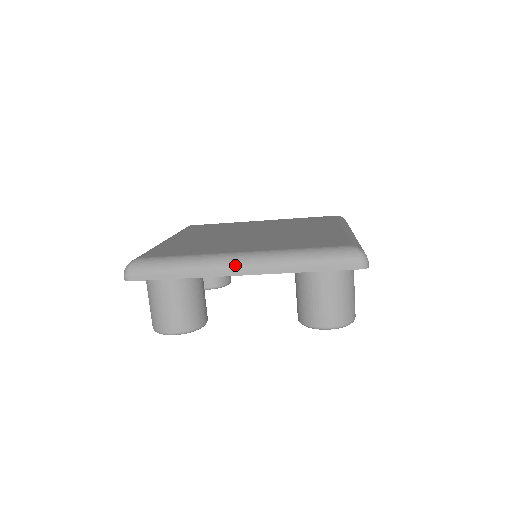
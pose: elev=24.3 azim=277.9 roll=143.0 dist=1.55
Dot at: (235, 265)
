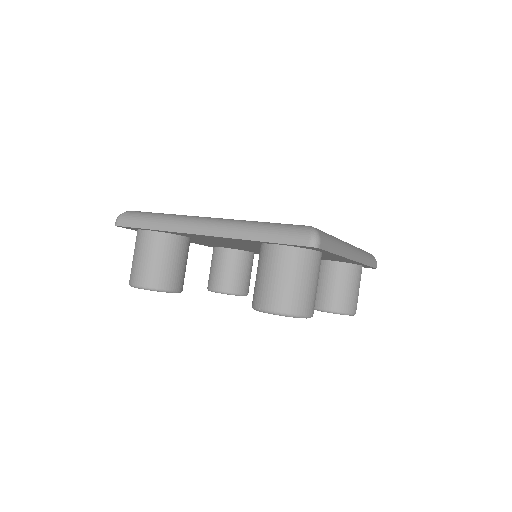
Dot at: (199, 224)
